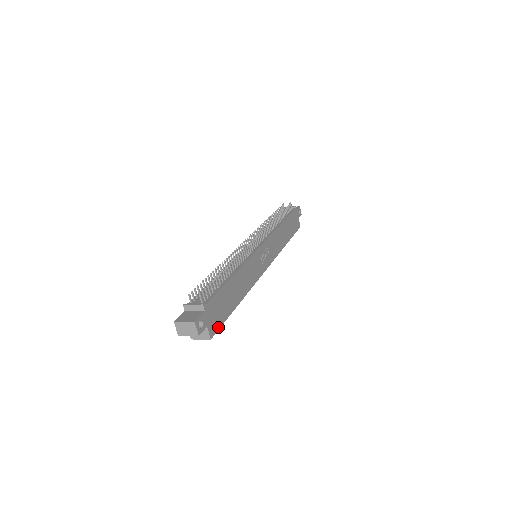
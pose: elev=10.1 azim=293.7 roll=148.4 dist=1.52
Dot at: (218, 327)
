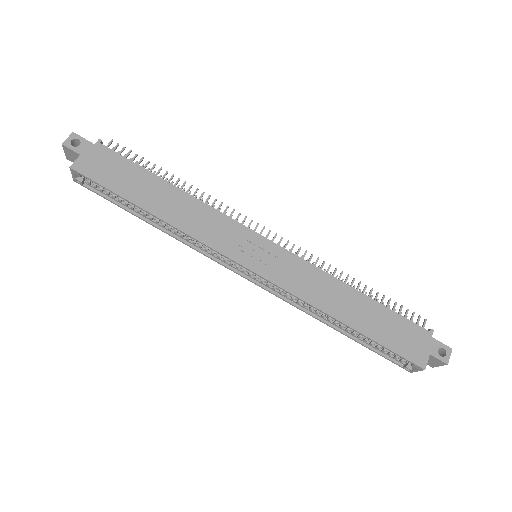
Dot at: (92, 177)
